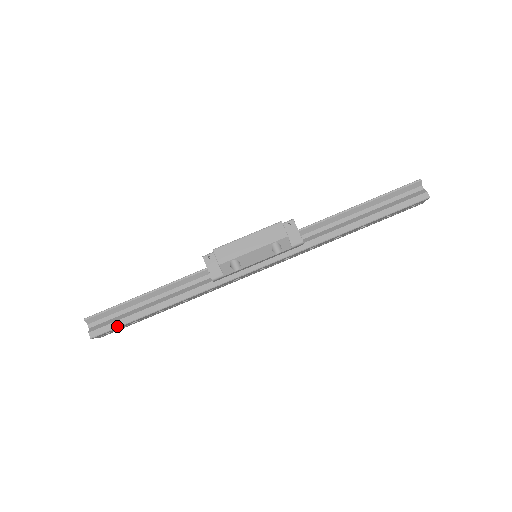
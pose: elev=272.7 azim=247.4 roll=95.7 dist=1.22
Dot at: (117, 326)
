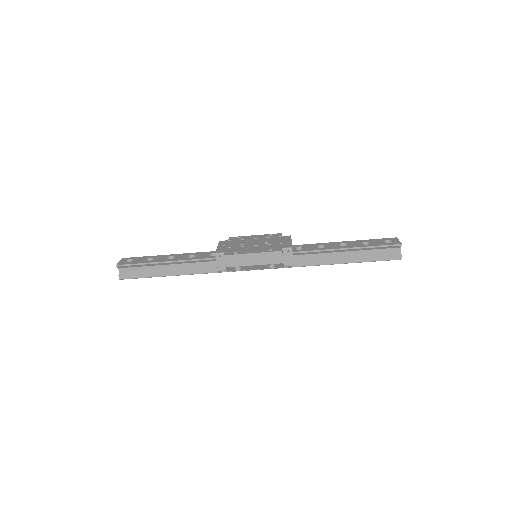
Dot at: (140, 277)
